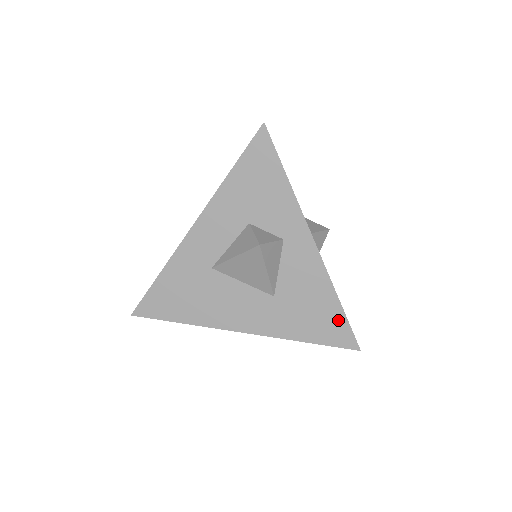
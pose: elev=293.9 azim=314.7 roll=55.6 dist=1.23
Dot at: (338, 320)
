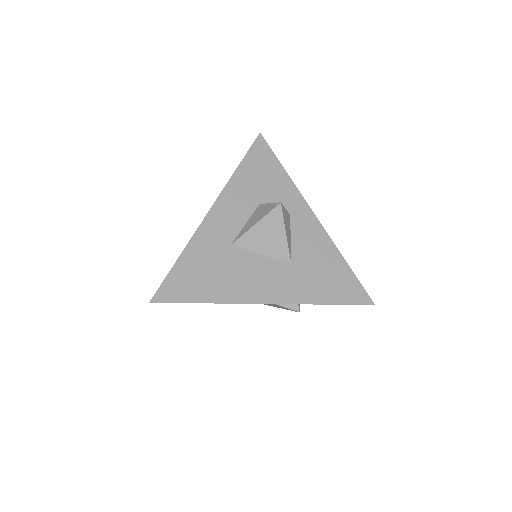
Dot at: (349, 279)
